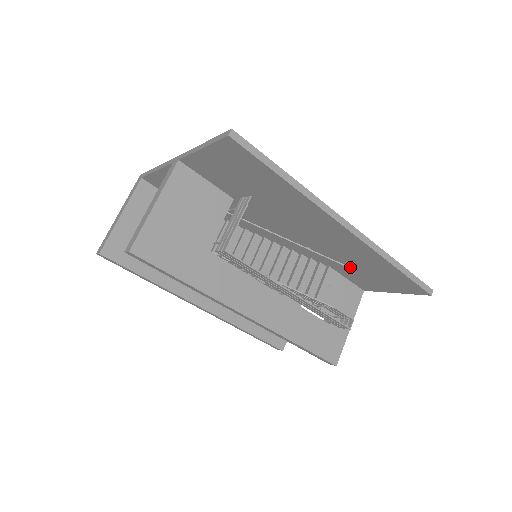
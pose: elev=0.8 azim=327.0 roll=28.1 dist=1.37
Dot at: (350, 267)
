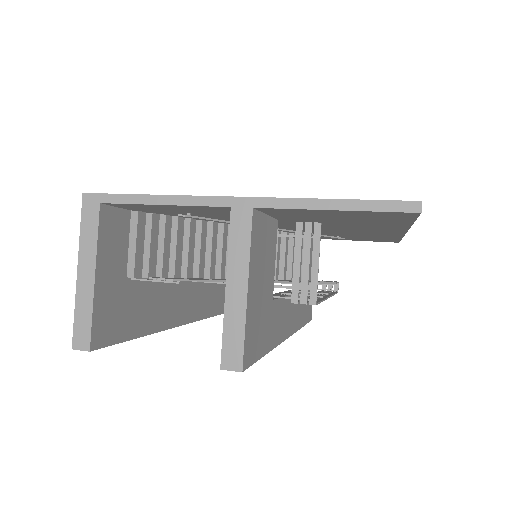
Dot at: (342, 238)
